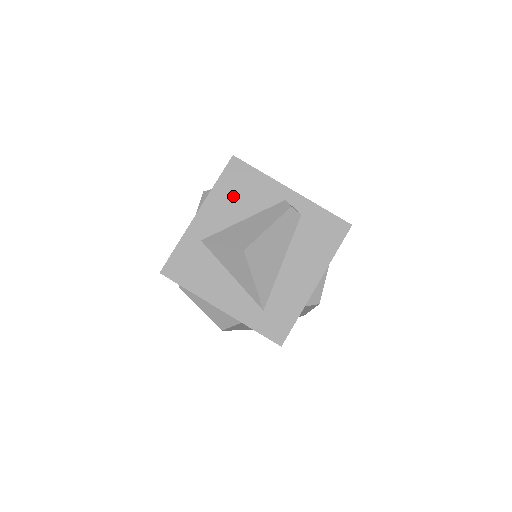
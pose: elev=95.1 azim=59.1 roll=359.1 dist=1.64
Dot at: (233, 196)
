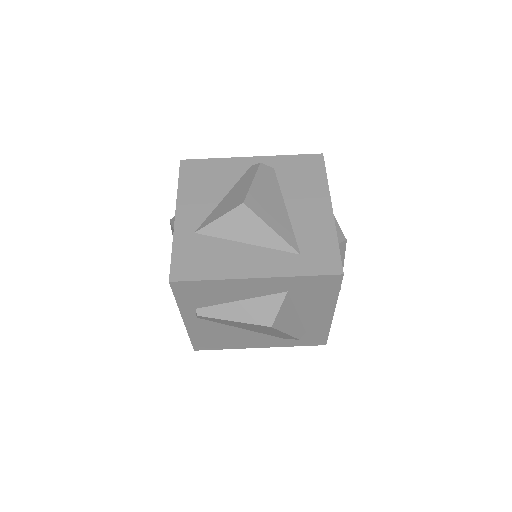
Dot at: (201, 186)
